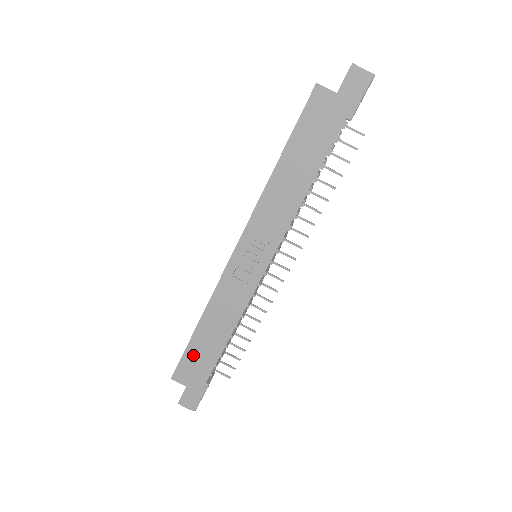
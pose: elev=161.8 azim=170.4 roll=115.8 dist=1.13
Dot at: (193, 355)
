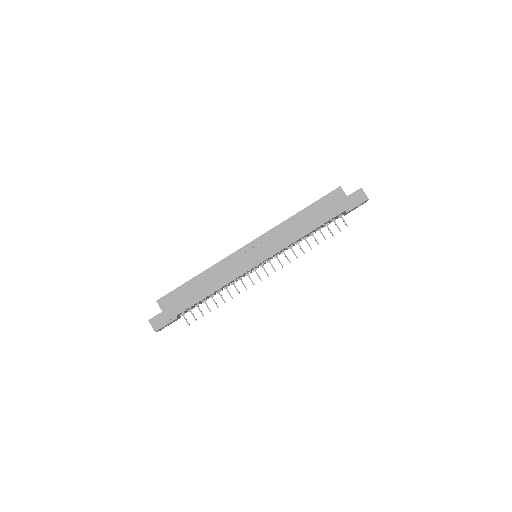
Dot at: (182, 293)
